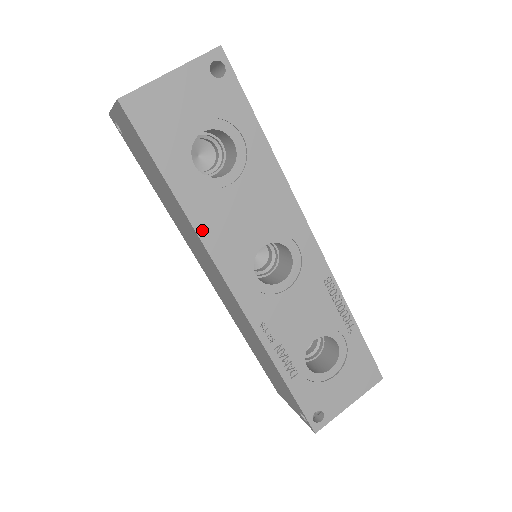
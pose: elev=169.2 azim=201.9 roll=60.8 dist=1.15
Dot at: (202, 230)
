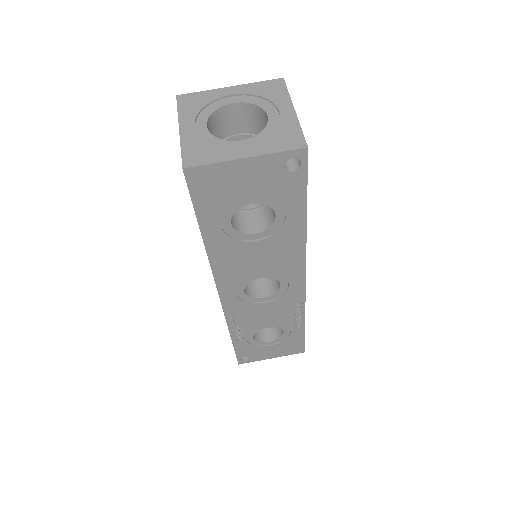
Dot at: (215, 262)
